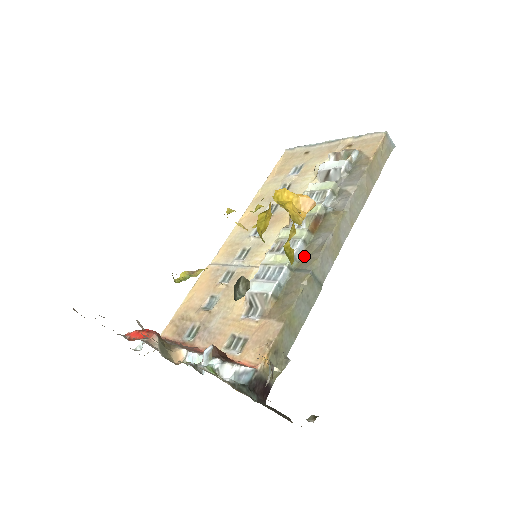
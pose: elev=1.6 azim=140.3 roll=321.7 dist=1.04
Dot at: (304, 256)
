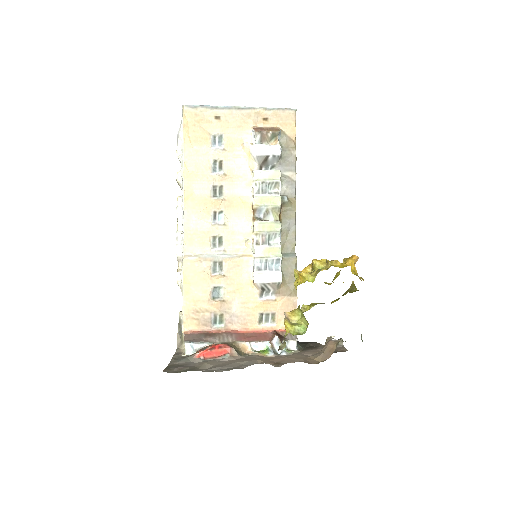
Dot at: (282, 242)
